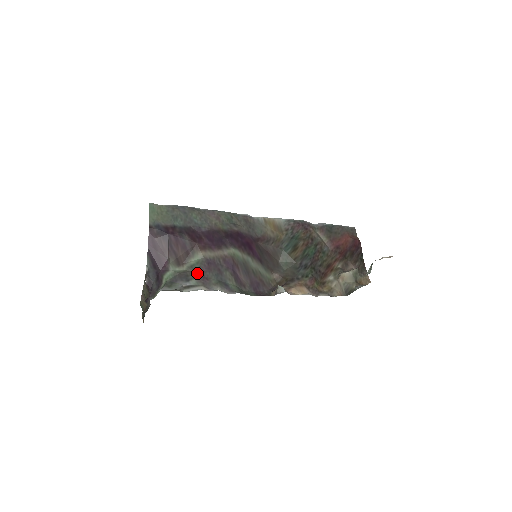
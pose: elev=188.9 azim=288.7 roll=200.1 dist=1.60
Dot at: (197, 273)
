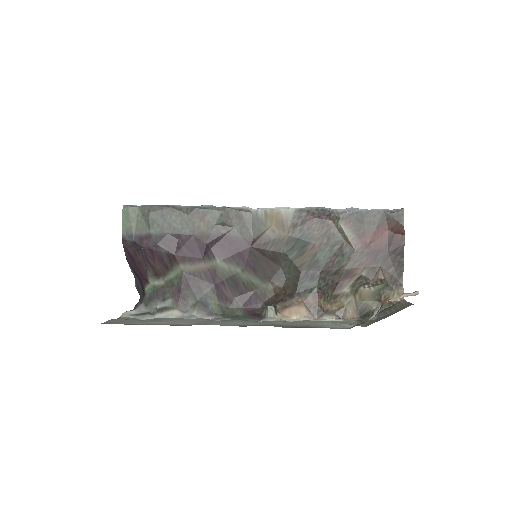
Dot at: (175, 290)
